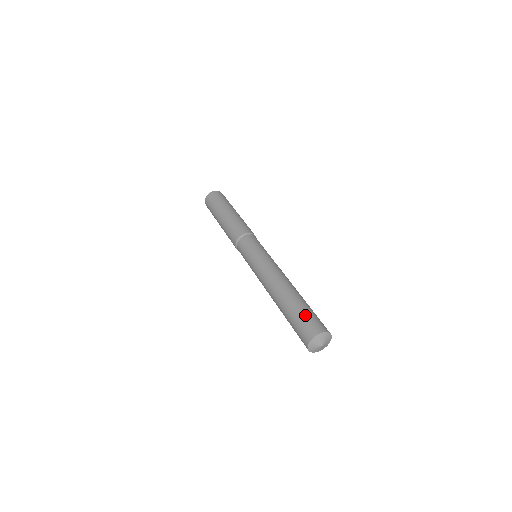
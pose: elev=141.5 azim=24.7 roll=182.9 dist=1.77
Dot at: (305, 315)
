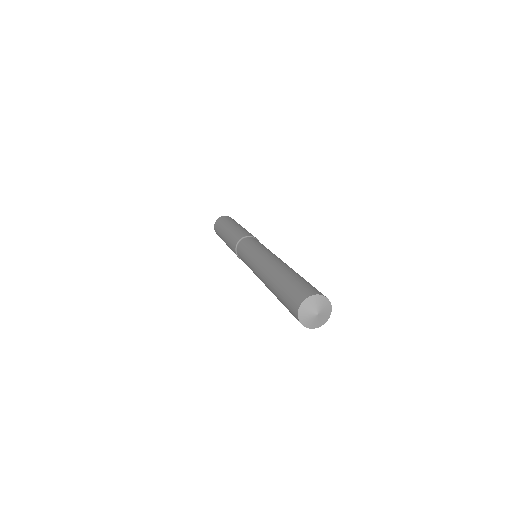
Dot at: (307, 282)
